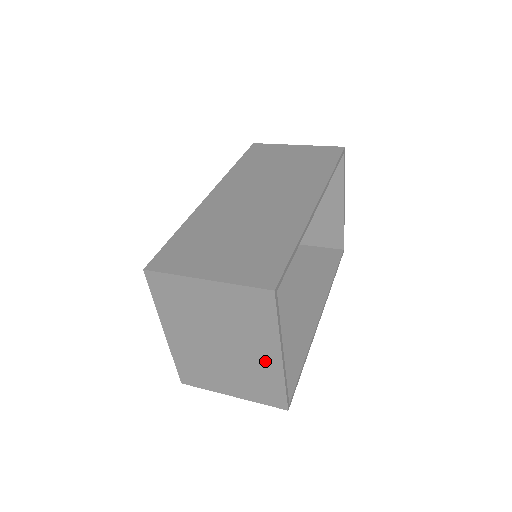
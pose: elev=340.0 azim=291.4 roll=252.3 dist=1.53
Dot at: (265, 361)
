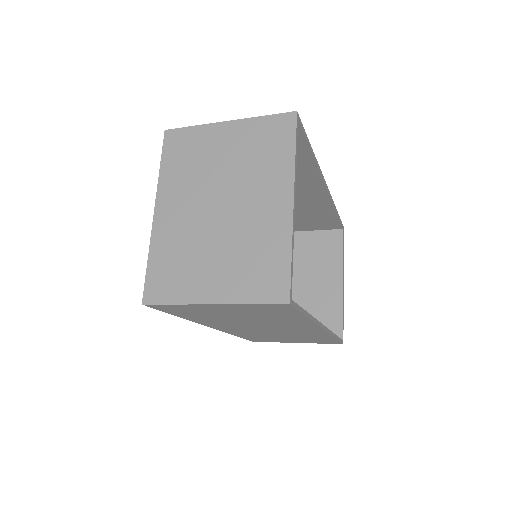
Dot at: (271, 215)
